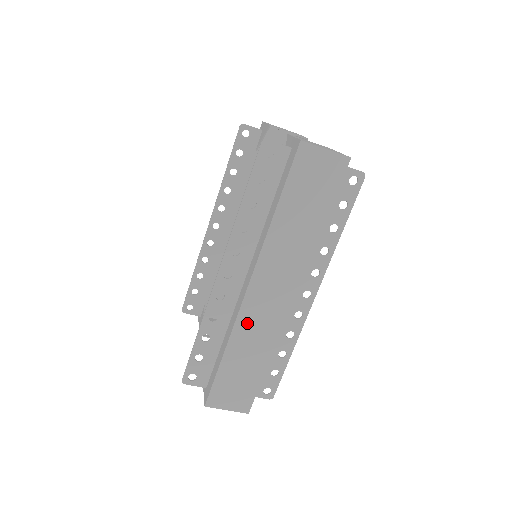
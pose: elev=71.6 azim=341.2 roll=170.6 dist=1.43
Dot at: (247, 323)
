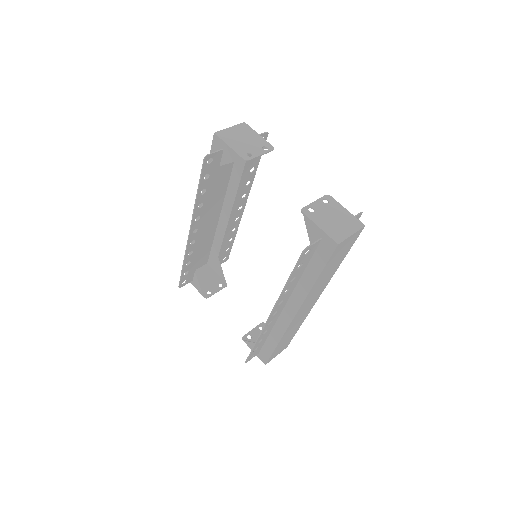
Dot at: (292, 326)
